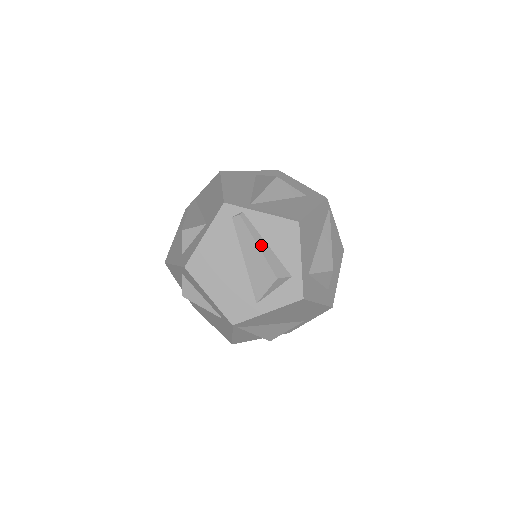
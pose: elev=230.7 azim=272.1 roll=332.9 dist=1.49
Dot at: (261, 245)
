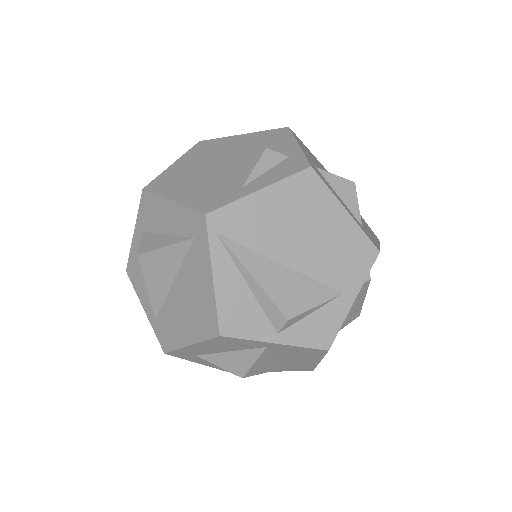
Dot at: occluded
